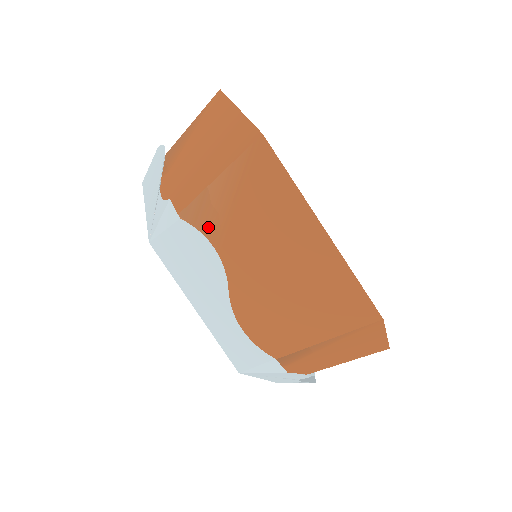
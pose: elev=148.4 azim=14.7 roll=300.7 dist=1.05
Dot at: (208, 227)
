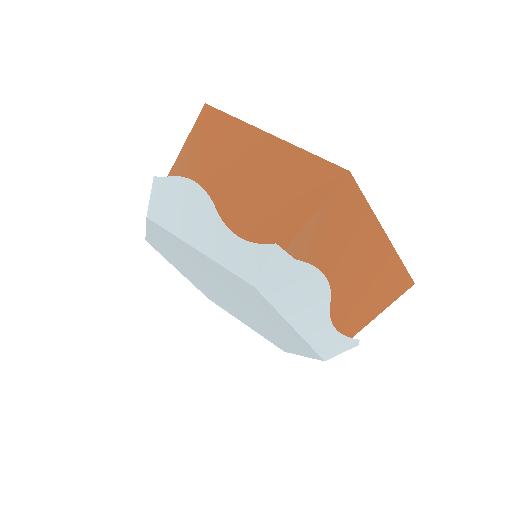
Dot at: occluded
